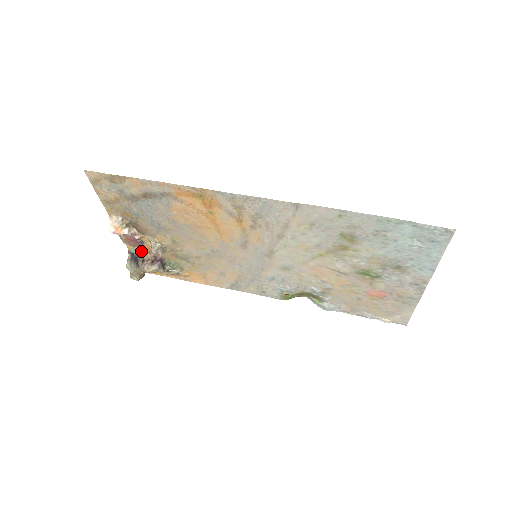
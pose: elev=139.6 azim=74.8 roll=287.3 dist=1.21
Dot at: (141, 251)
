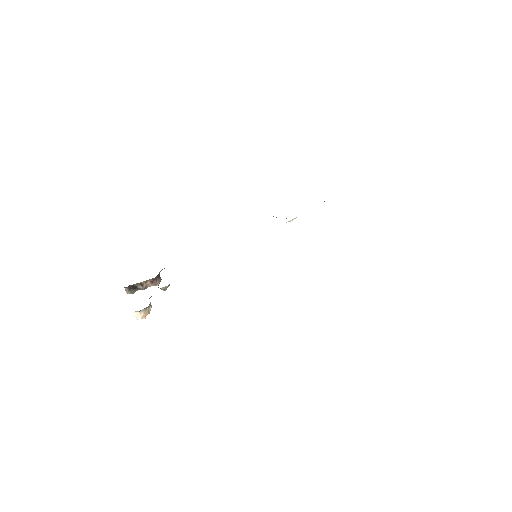
Dot at: occluded
